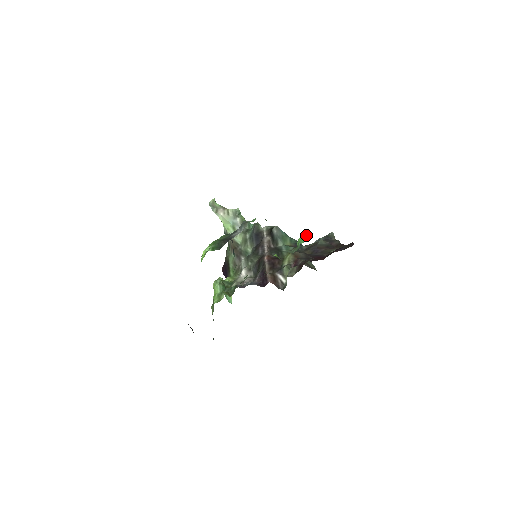
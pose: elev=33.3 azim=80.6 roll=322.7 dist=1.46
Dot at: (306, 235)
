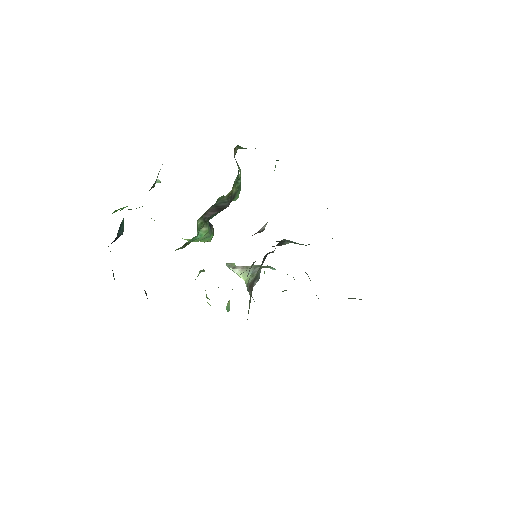
Dot at: occluded
